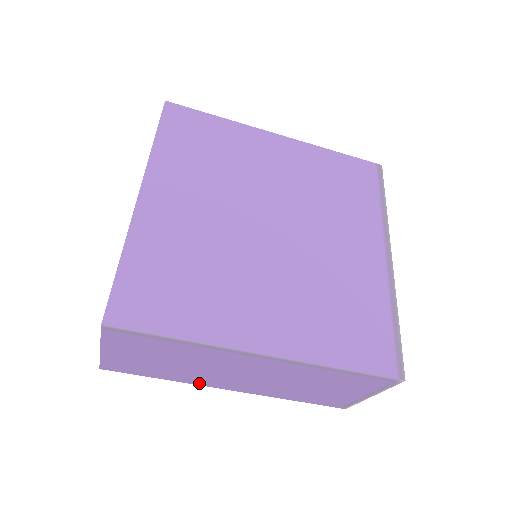
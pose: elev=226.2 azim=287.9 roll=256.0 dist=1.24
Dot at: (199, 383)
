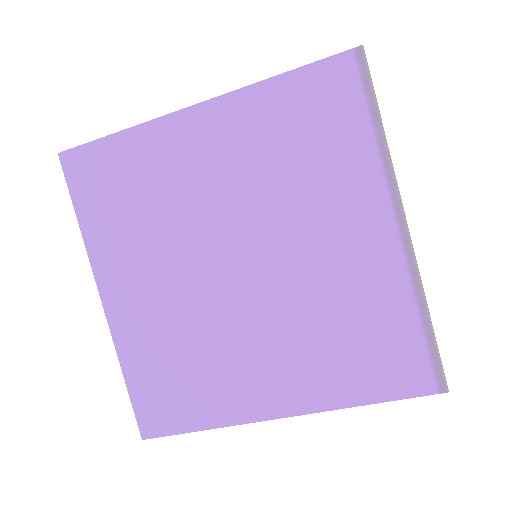
Dot at: occluded
